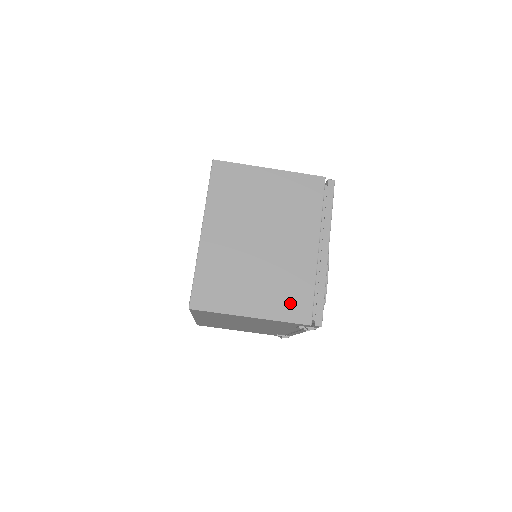
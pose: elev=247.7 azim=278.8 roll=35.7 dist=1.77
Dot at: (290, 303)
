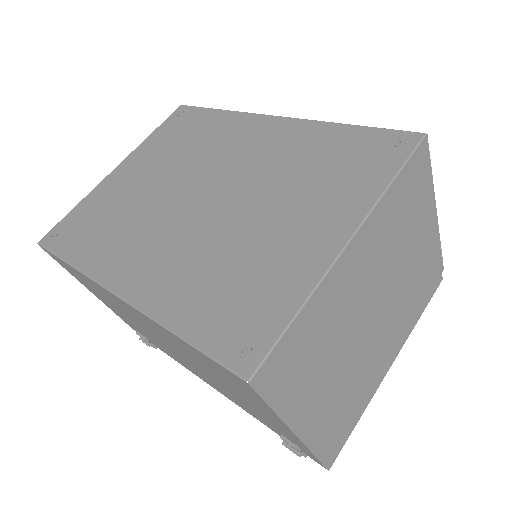
Dot at: (333, 426)
